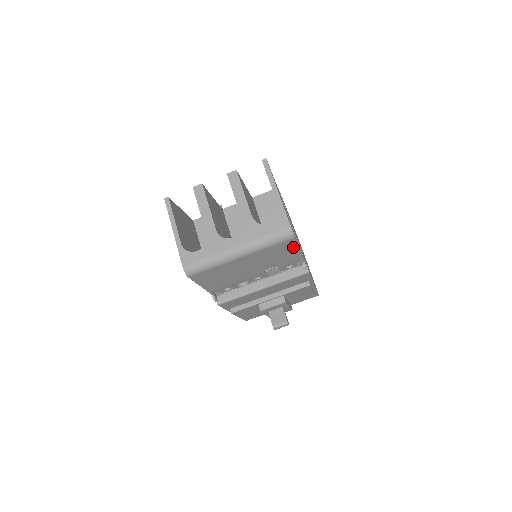
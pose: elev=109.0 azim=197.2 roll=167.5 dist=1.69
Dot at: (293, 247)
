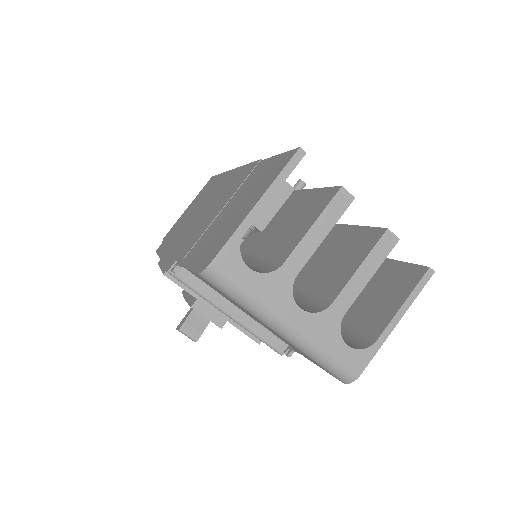
Dot at: occluded
